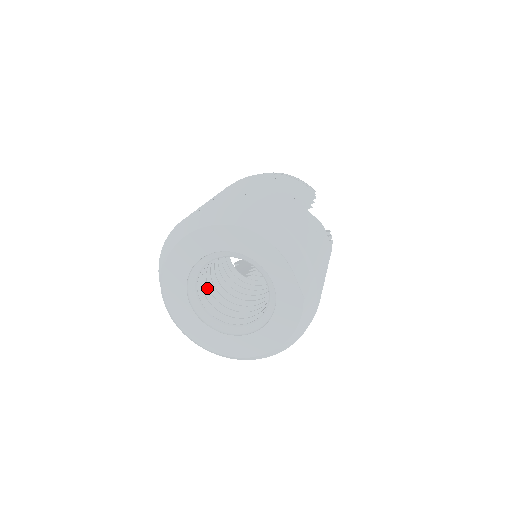
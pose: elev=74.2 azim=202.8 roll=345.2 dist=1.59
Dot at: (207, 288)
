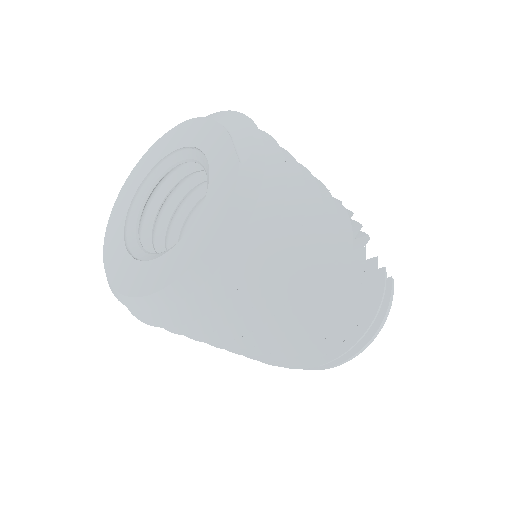
Dot at: (164, 246)
